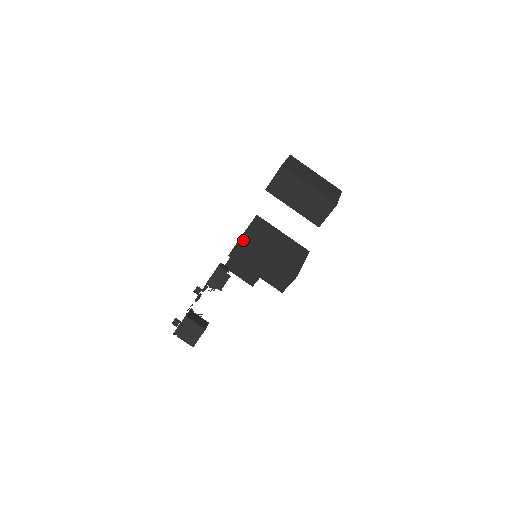
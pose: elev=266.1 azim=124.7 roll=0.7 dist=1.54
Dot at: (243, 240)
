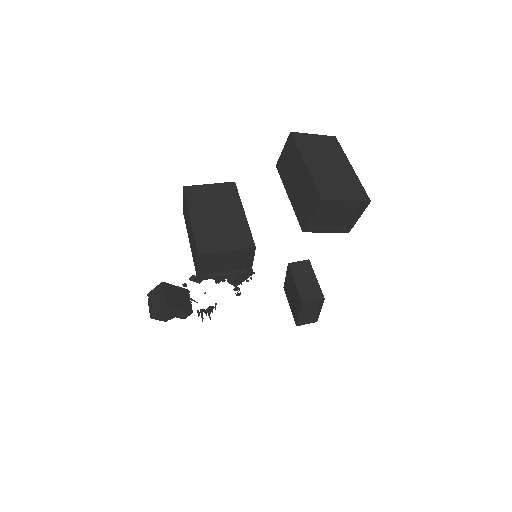
Dot at: (184, 191)
